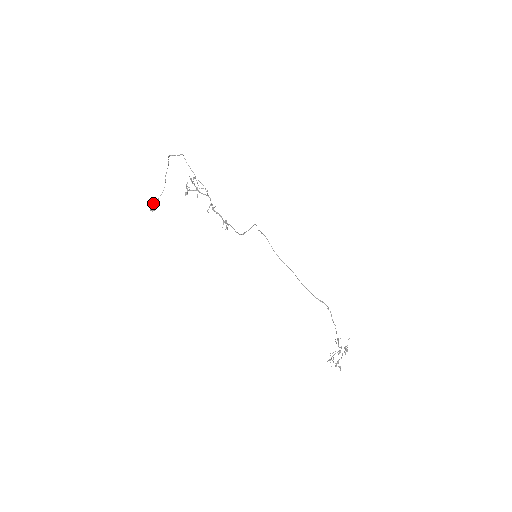
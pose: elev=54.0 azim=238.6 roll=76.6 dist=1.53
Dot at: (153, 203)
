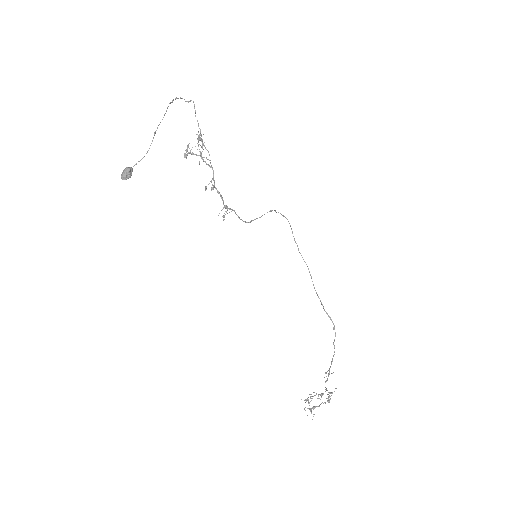
Dot at: (127, 169)
